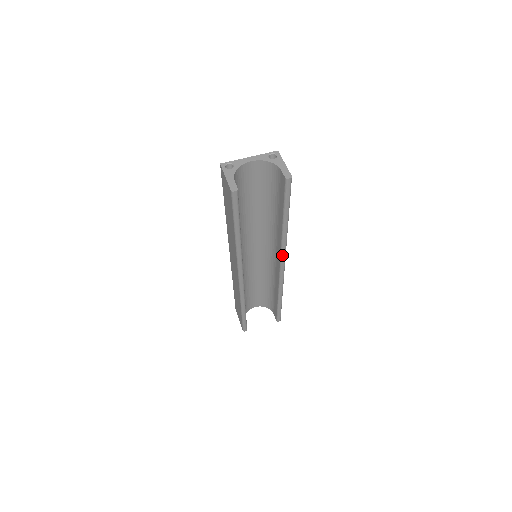
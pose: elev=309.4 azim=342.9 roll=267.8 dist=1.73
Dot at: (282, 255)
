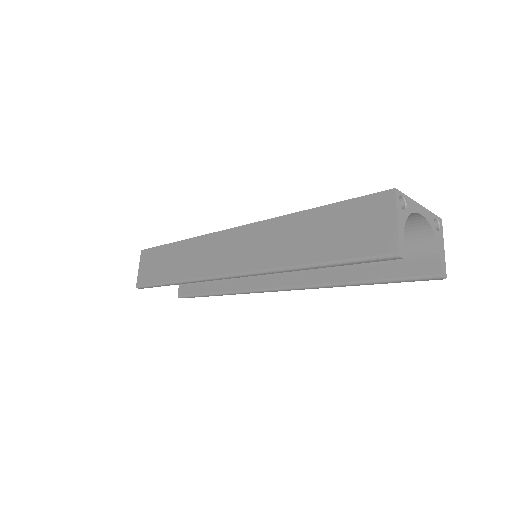
Dot at: (295, 288)
